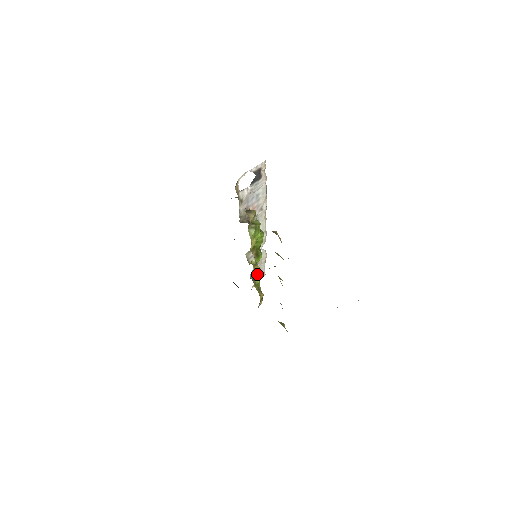
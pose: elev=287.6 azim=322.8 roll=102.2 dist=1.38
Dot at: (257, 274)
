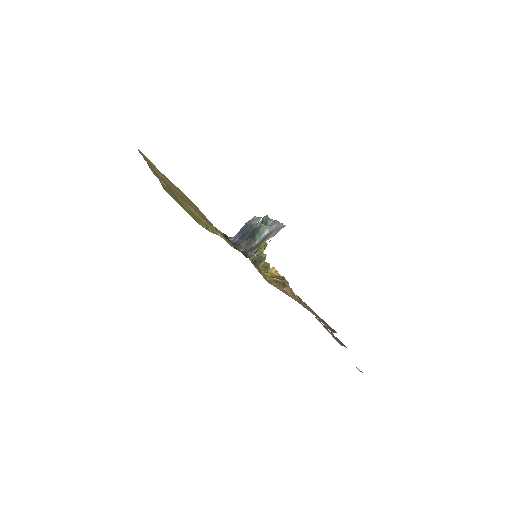
Dot at: occluded
